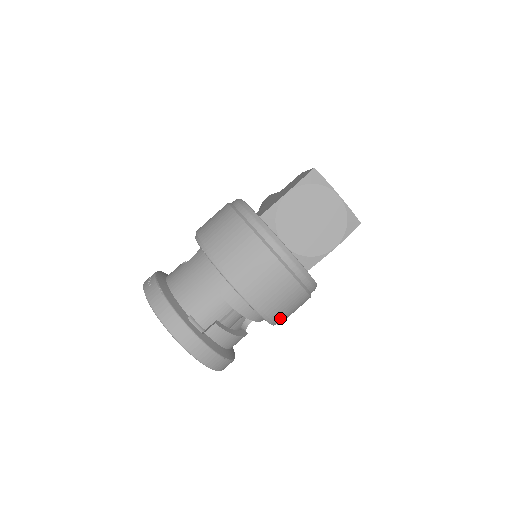
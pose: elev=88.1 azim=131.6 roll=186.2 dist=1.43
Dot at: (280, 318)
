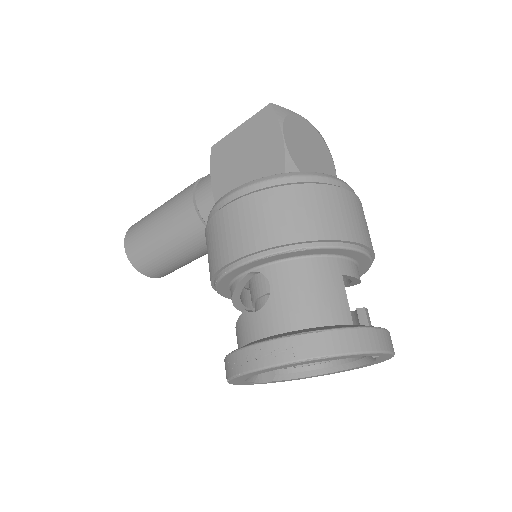
Dot at: occluded
